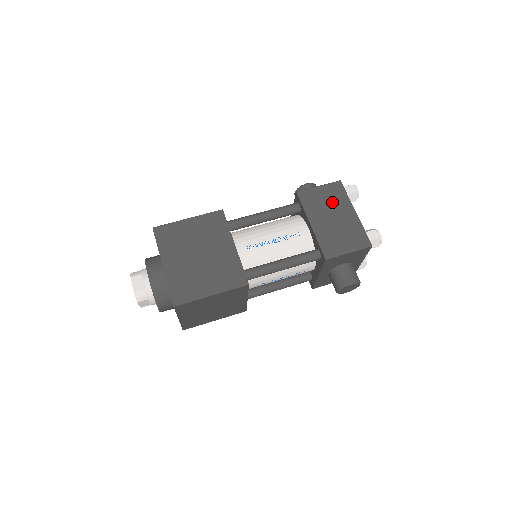
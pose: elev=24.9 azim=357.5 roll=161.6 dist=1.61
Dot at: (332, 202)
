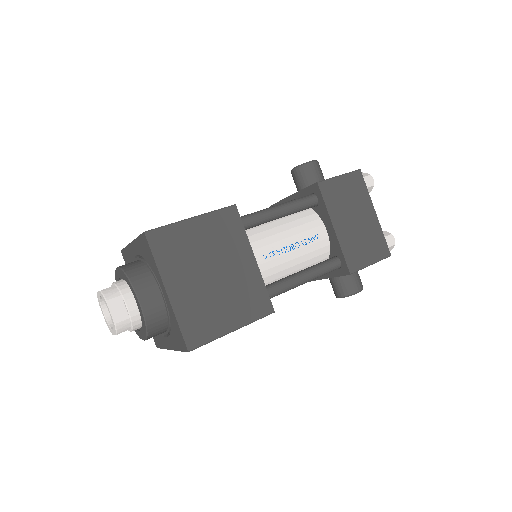
Dot at: (354, 199)
